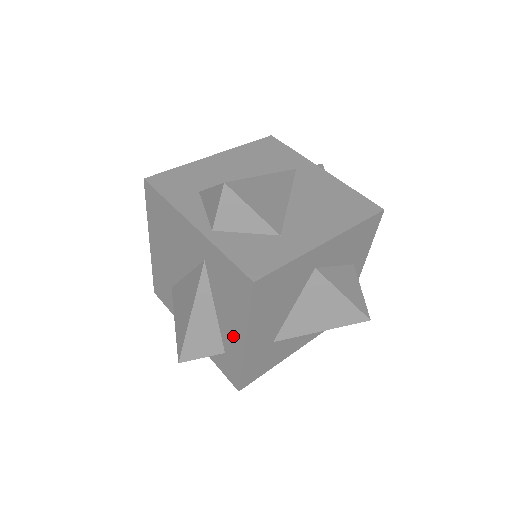
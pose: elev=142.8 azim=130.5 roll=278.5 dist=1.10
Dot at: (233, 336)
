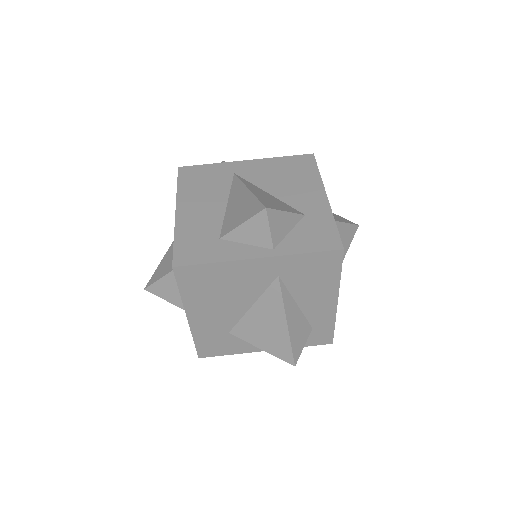
Dot at: (322, 307)
